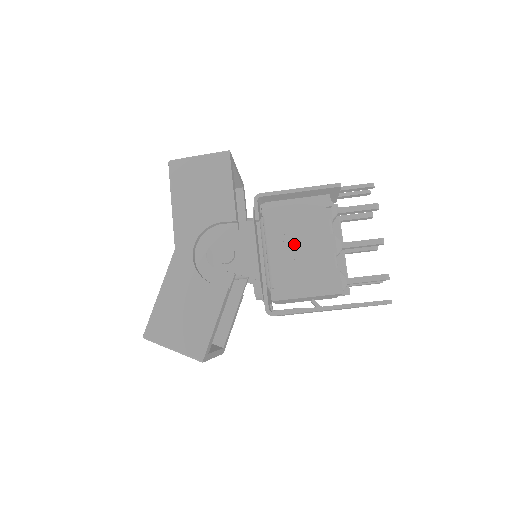
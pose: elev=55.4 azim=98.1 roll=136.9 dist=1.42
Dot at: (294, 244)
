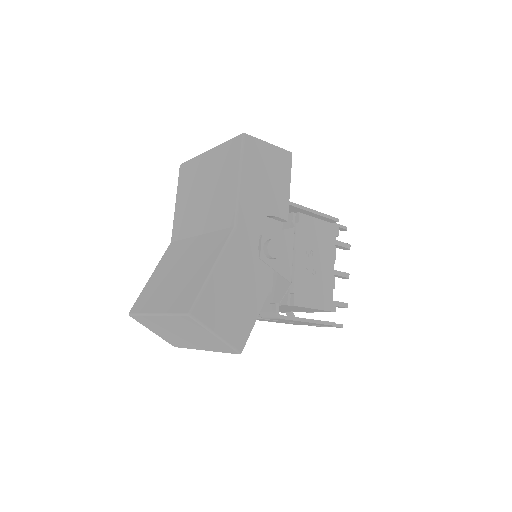
Dot at: (313, 258)
